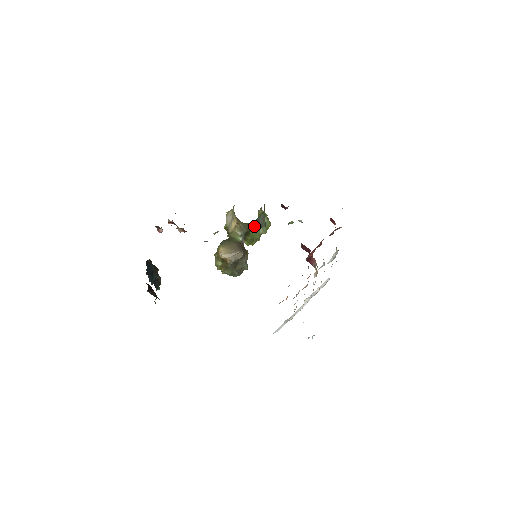
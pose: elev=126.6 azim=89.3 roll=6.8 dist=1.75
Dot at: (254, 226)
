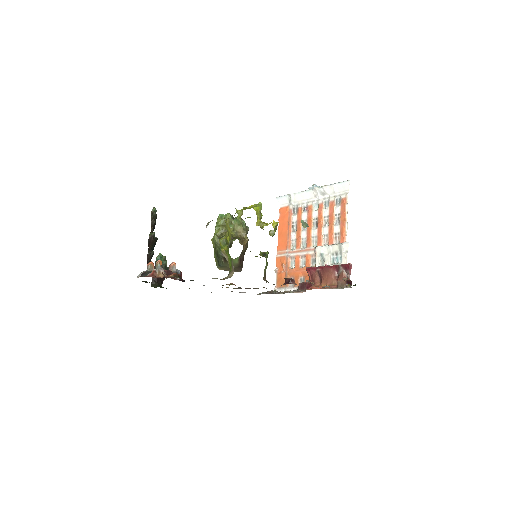
Dot at: occluded
